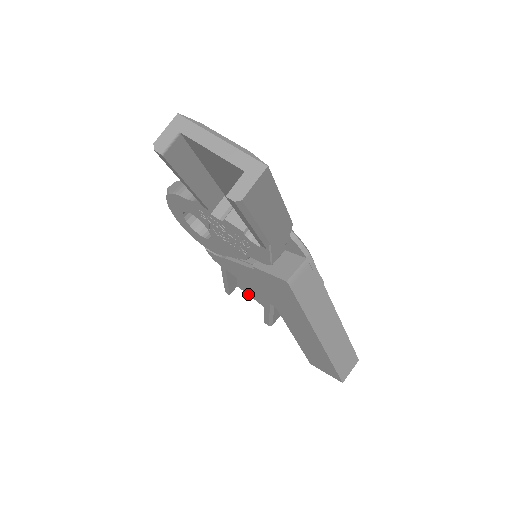
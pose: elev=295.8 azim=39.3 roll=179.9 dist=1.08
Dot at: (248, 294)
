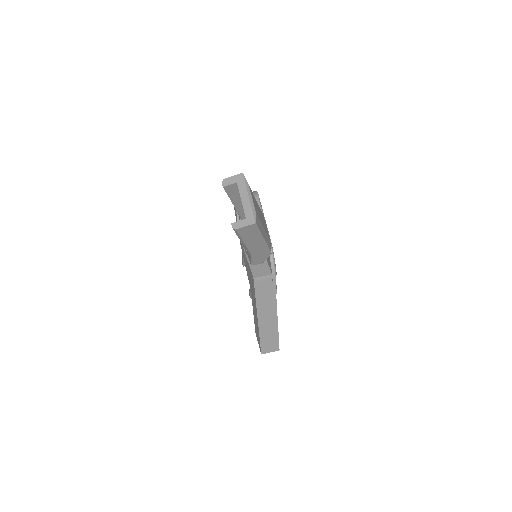
Dot at: occluded
